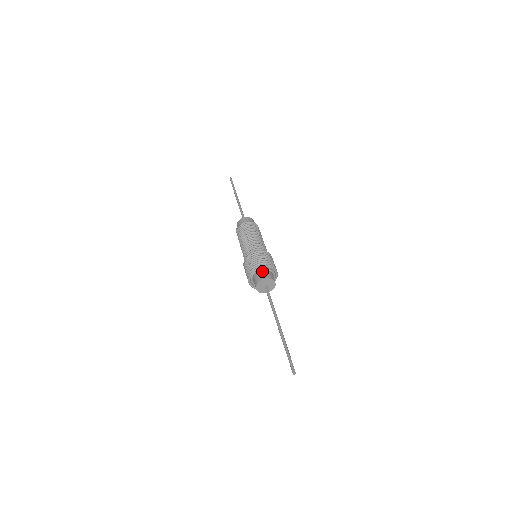
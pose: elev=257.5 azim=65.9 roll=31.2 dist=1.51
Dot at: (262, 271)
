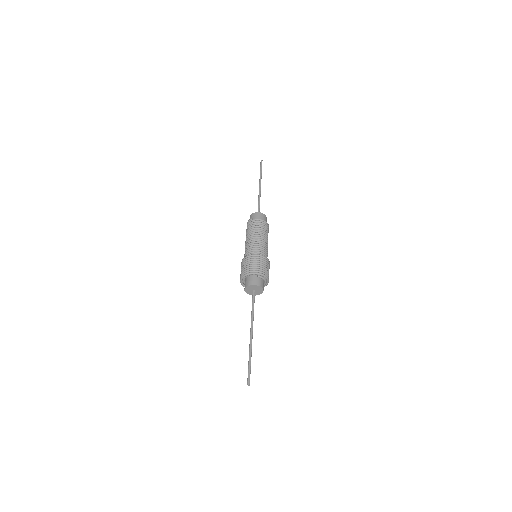
Dot at: (259, 277)
